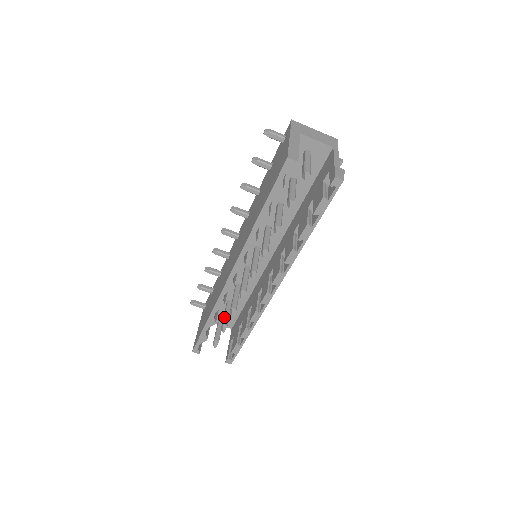
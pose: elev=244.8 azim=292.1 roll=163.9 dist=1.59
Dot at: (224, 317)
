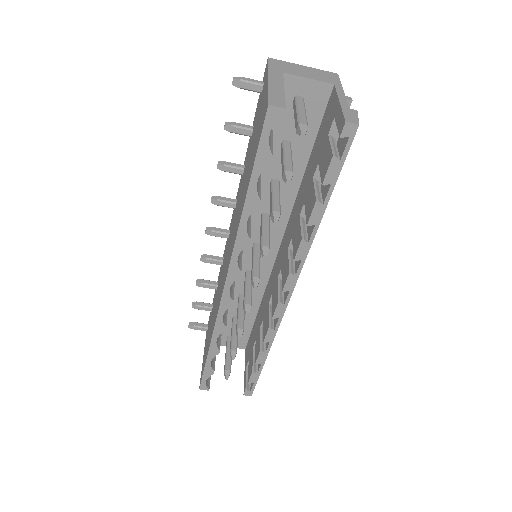
Dot at: (231, 339)
